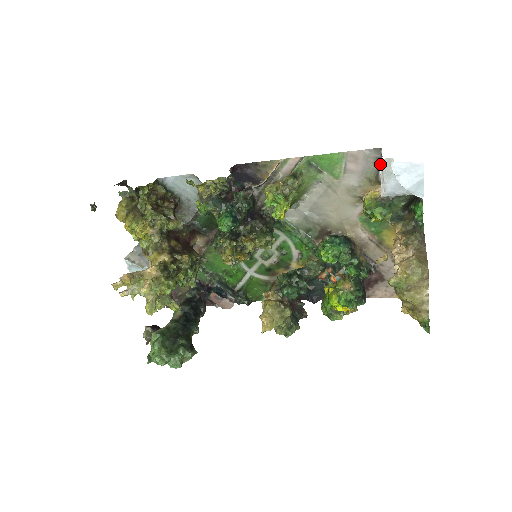
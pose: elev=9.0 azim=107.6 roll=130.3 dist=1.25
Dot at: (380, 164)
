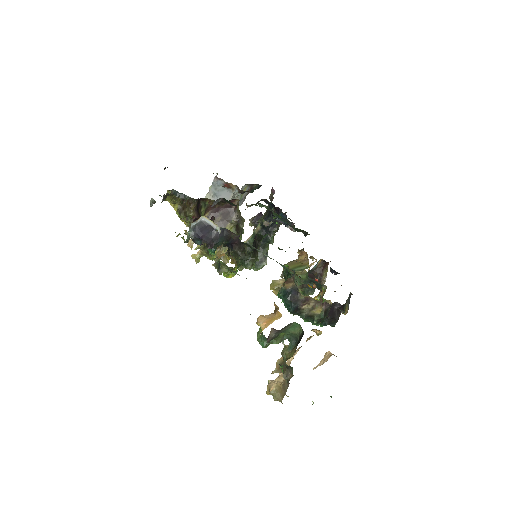
Dot at: occluded
